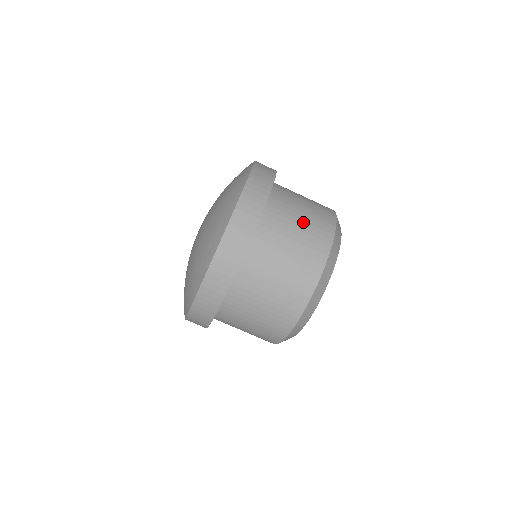
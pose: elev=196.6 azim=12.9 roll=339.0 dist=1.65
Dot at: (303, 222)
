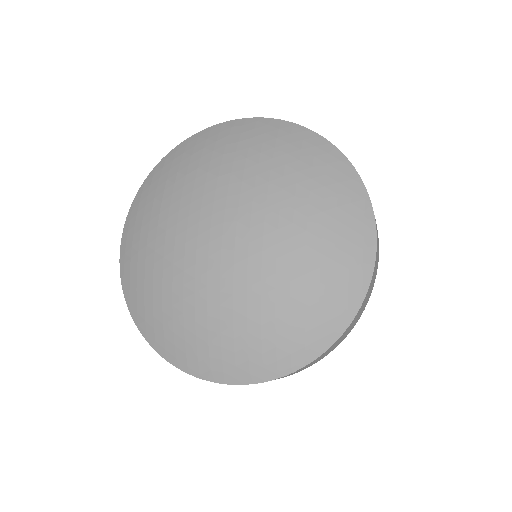
Dot at: occluded
